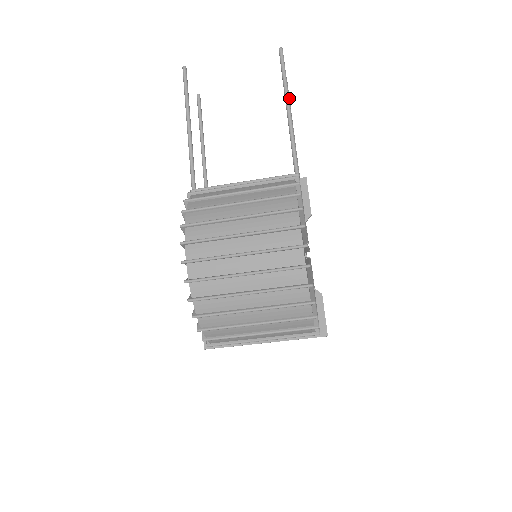
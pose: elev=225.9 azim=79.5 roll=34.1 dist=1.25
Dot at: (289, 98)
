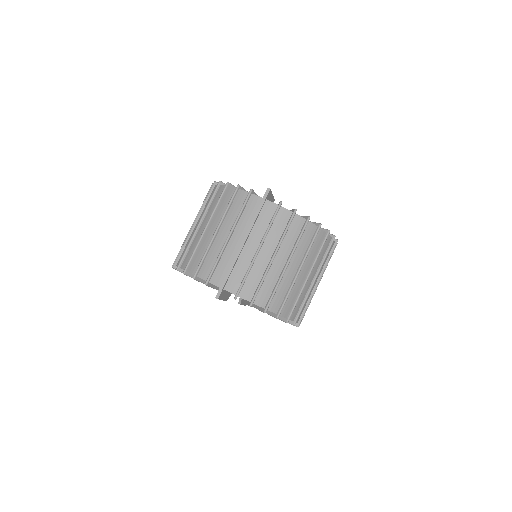
Dot at: occluded
